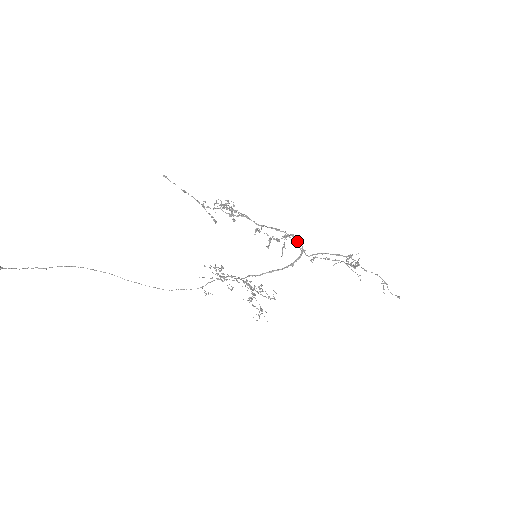
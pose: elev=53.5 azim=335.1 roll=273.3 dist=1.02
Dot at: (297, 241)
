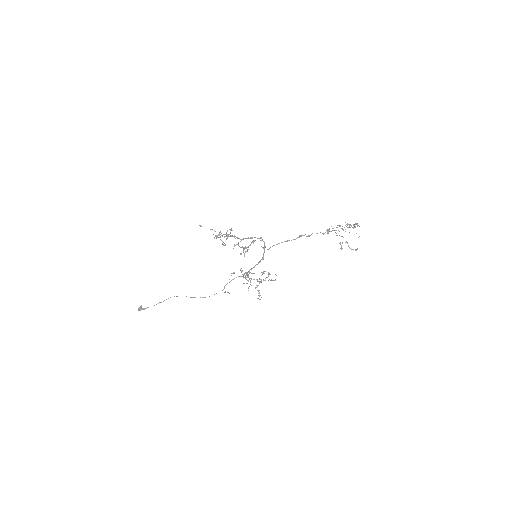
Dot at: occluded
